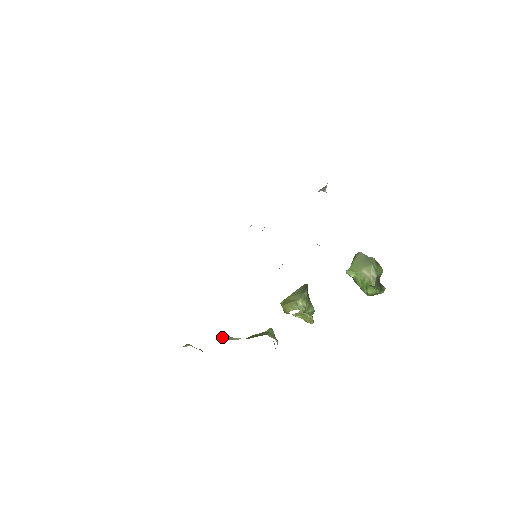
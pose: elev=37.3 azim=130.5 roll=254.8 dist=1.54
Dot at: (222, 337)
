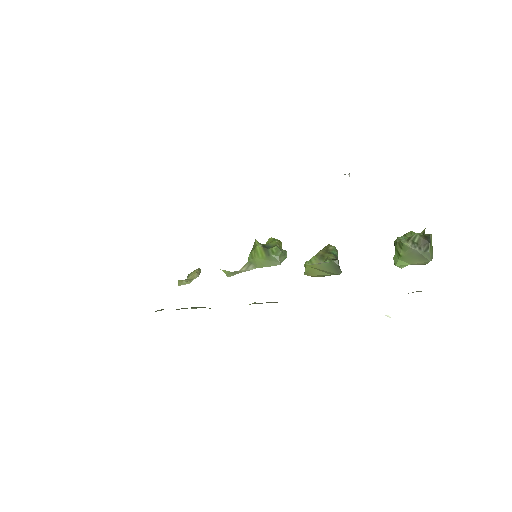
Dot at: occluded
